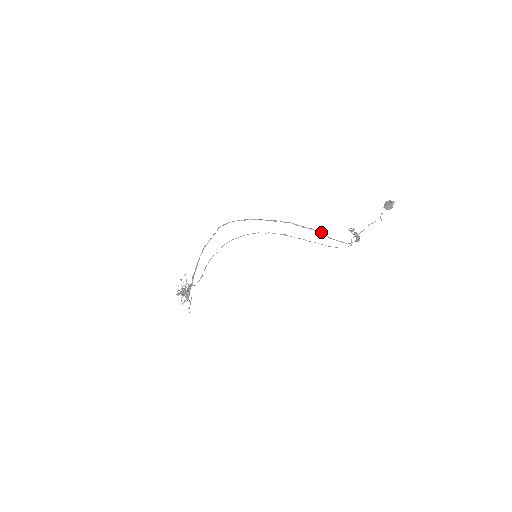
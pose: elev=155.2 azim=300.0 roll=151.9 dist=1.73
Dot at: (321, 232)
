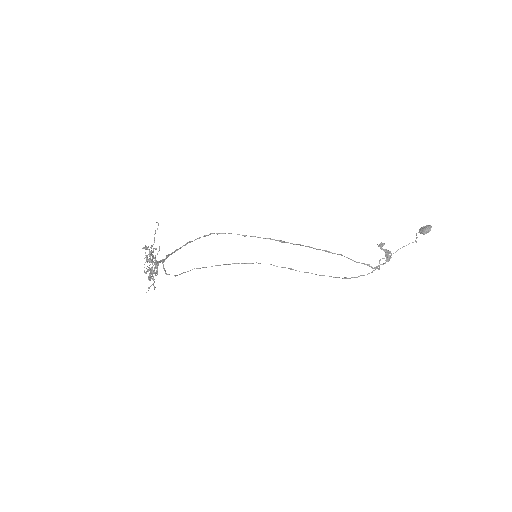
Dot at: (340, 254)
